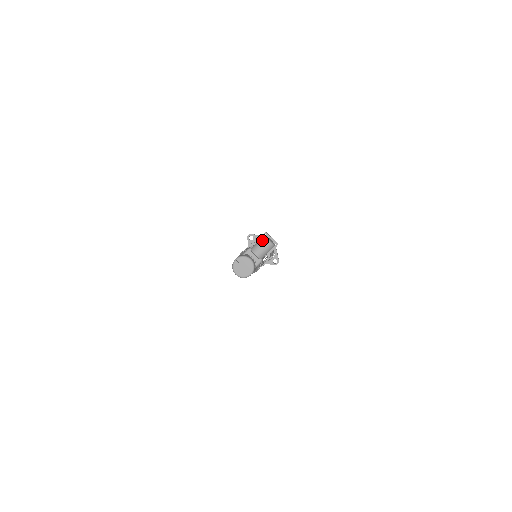
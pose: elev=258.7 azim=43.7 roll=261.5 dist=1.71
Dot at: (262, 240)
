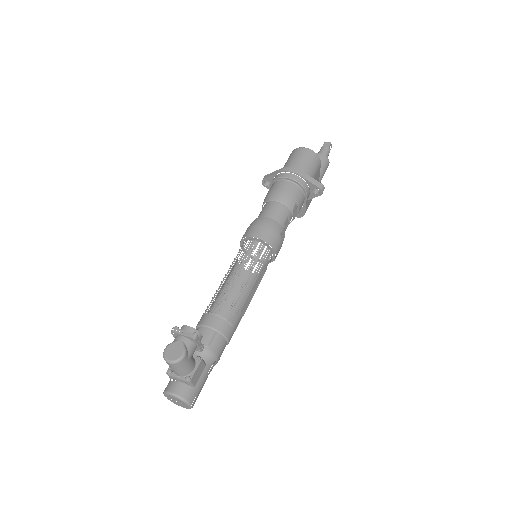
Dot at: occluded
